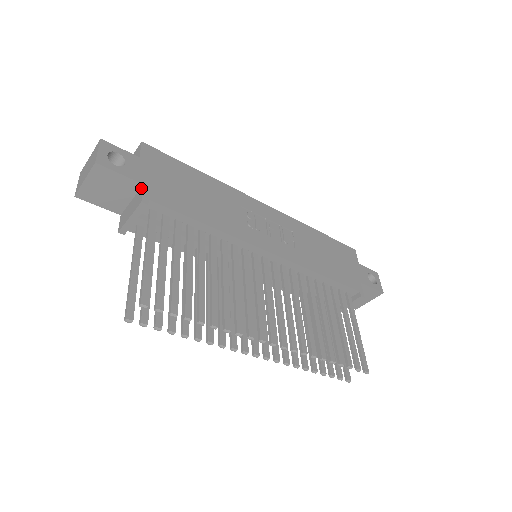
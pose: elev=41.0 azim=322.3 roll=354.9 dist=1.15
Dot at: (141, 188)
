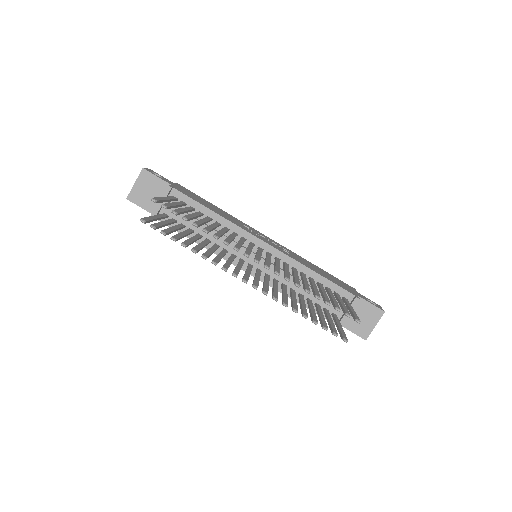
Dot at: occluded
